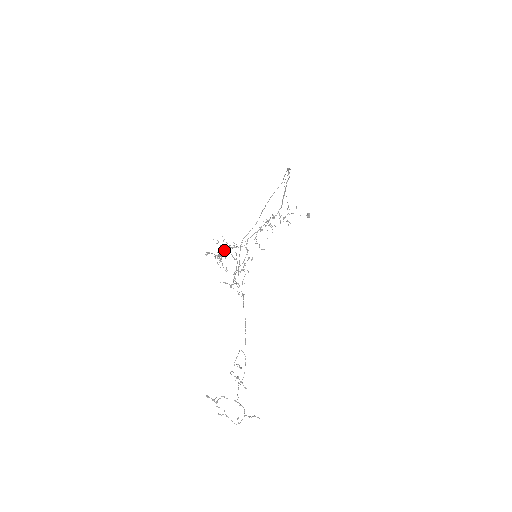
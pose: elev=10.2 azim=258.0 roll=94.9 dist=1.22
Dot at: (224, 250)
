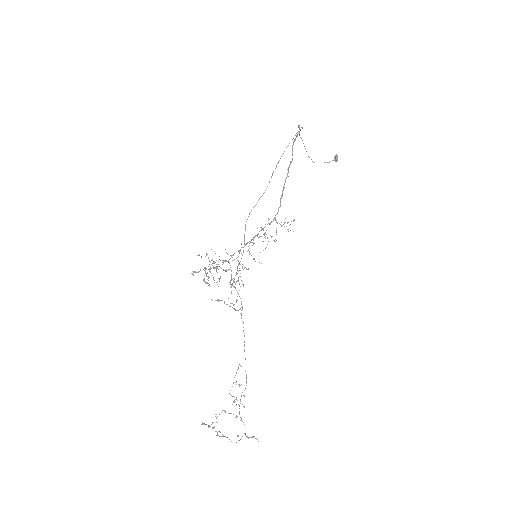
Dot at: occluded
